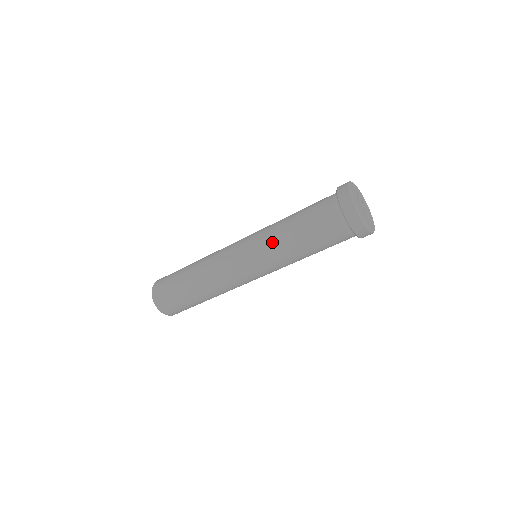
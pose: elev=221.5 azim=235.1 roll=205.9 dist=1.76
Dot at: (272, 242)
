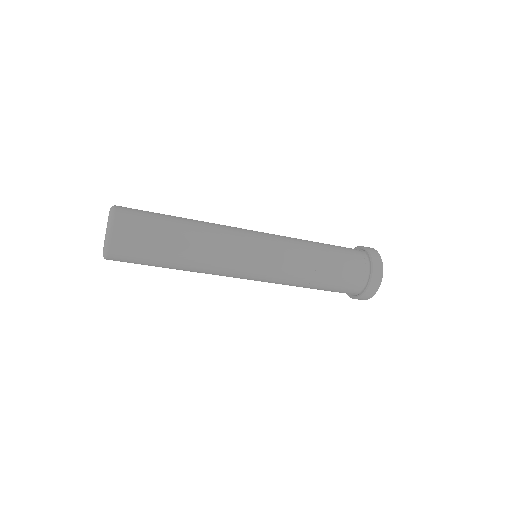
Dot at: (299, 249)
